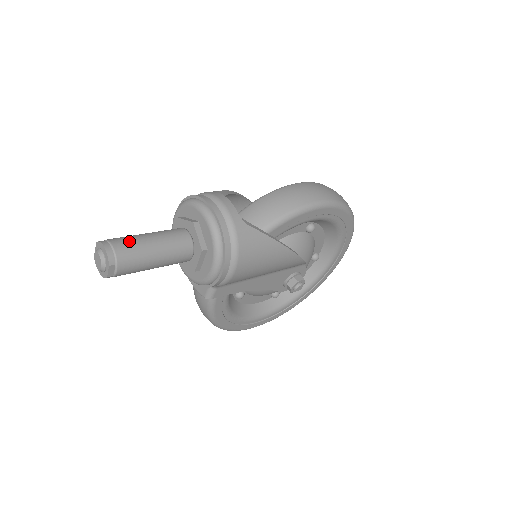
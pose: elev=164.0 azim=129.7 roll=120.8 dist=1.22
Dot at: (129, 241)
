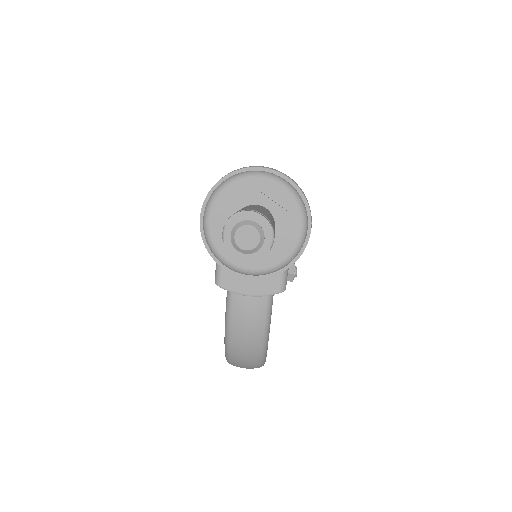
Dot at: (251, 208)
